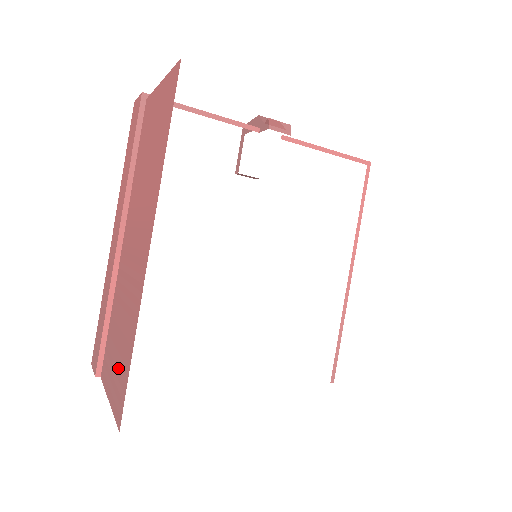
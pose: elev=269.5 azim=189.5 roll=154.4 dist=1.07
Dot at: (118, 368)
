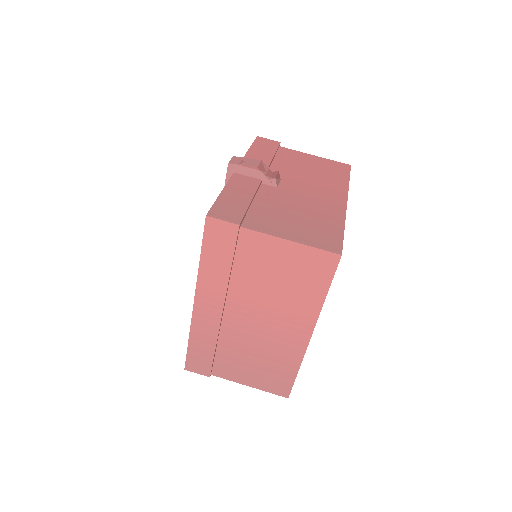
Dot at: (266, 376)
